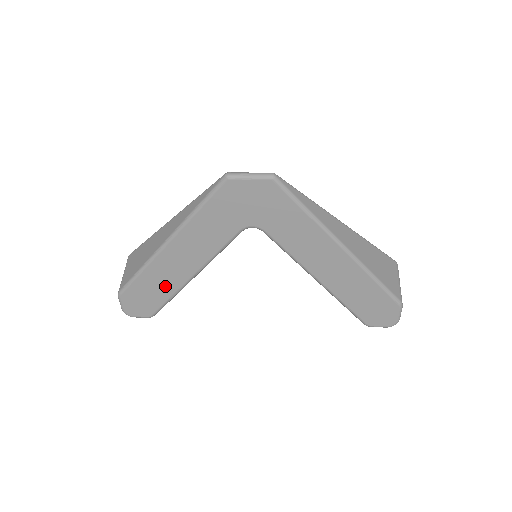
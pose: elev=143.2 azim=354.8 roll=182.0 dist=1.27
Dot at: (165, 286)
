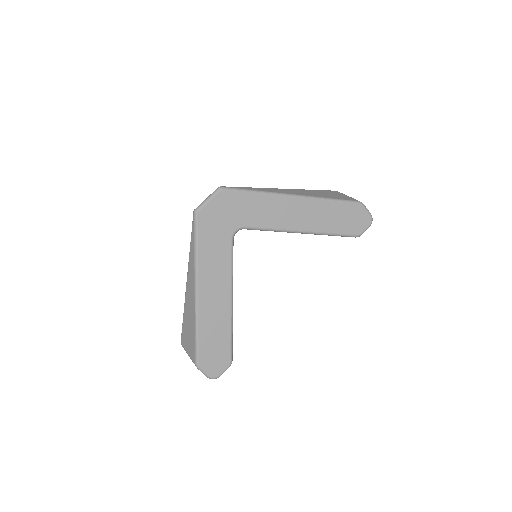
Dot at: (220, 327)
